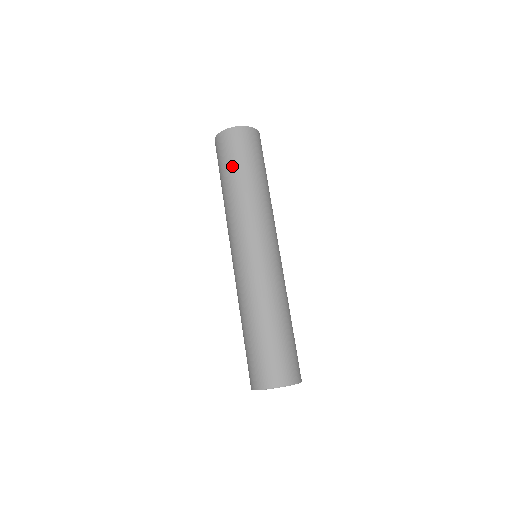
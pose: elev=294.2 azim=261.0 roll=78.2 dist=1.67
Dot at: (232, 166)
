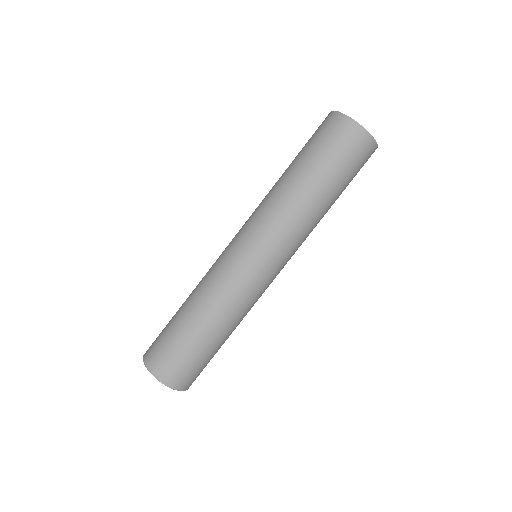
Dot at: (318, 161)
